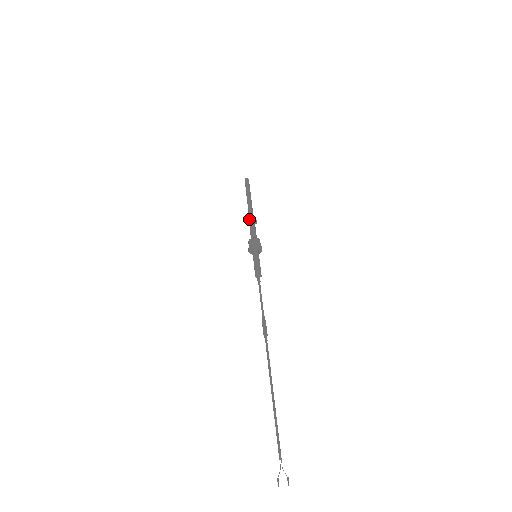
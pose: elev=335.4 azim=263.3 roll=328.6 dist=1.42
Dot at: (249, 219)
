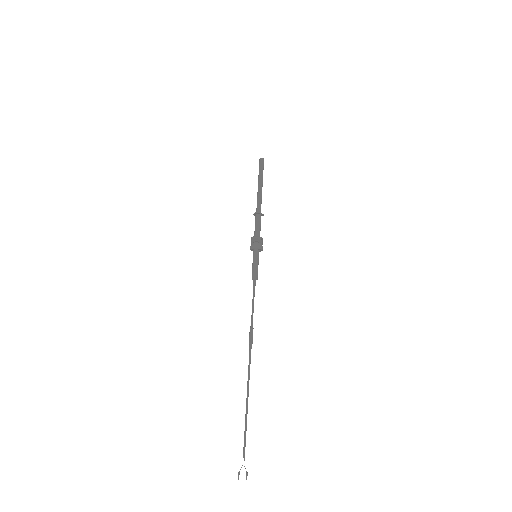
Dot at: (255, 213)
